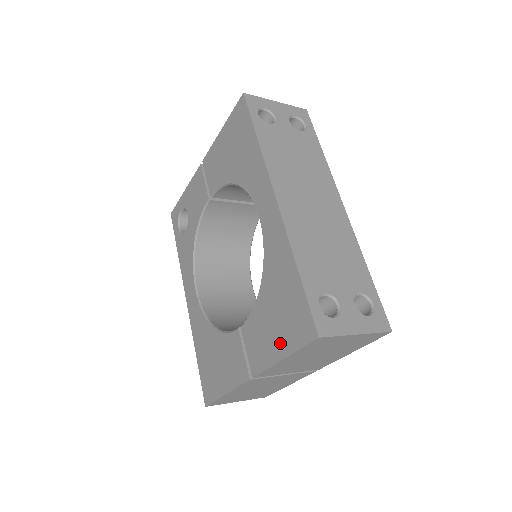
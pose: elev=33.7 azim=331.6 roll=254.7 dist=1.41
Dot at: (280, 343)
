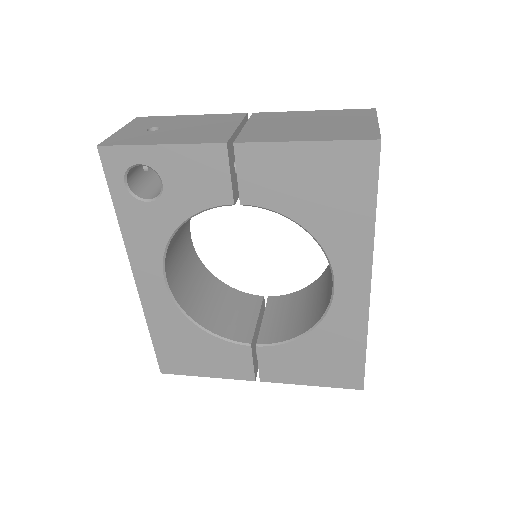
Dot at: (314, 377)
